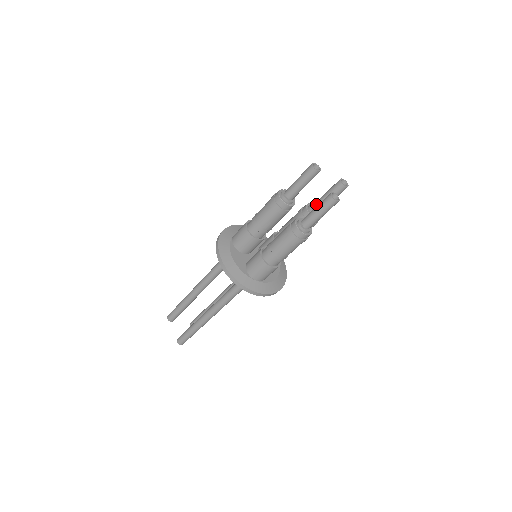
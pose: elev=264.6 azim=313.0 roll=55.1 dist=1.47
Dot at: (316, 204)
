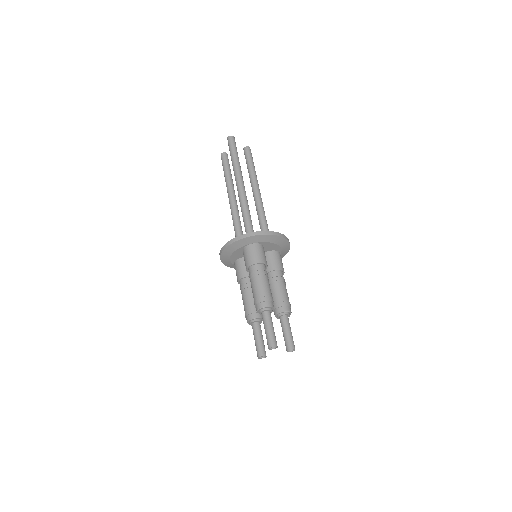
Dot at: (281, 322)
